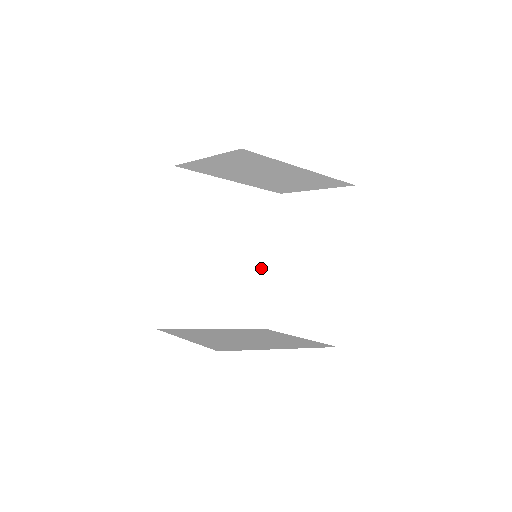
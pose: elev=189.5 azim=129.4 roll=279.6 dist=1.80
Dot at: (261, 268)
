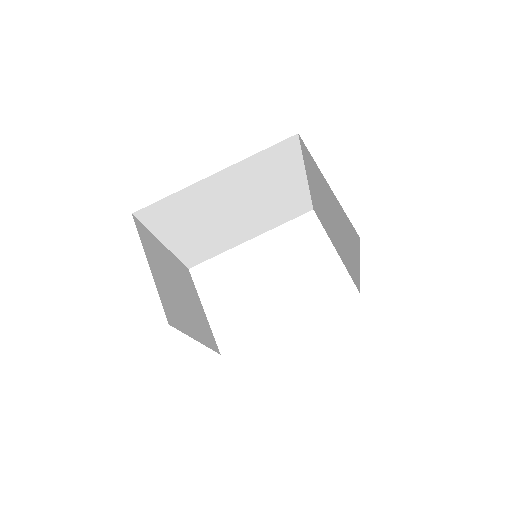
Dot at: (239, 237)
